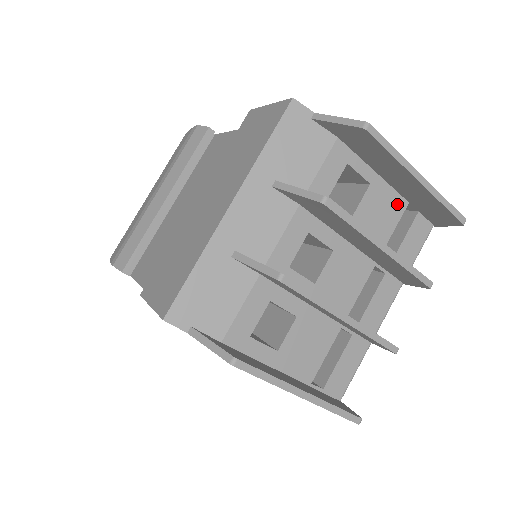
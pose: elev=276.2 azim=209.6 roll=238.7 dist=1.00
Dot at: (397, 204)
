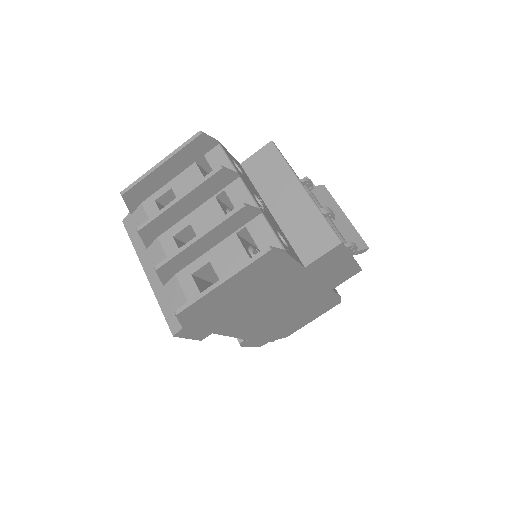
Dot at: (191, 171)
